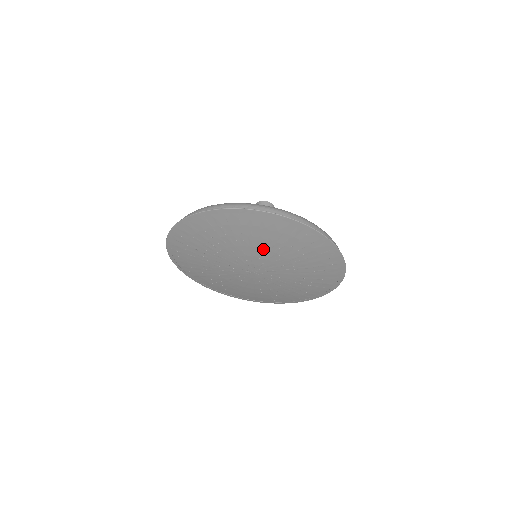
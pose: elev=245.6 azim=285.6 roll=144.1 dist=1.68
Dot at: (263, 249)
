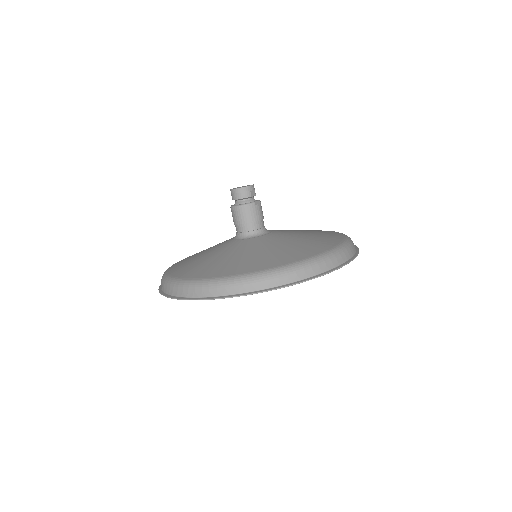
Dot at: occluded
